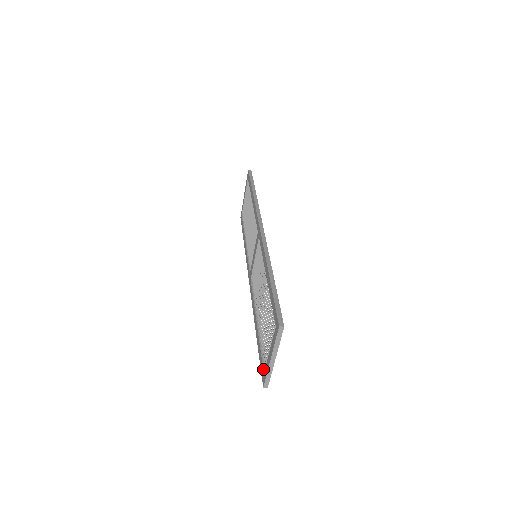
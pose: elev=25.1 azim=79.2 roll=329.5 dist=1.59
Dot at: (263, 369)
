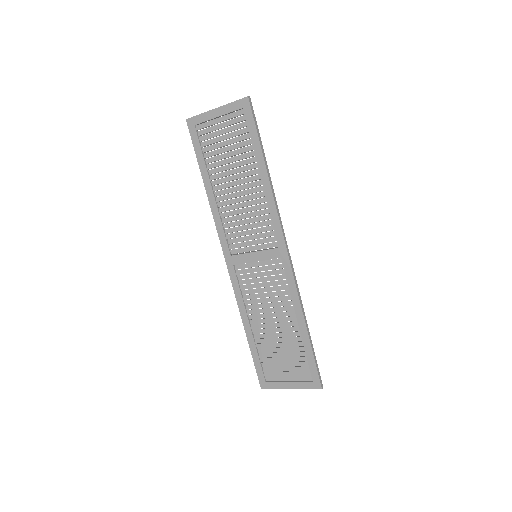
Dot at: (265, 378)
